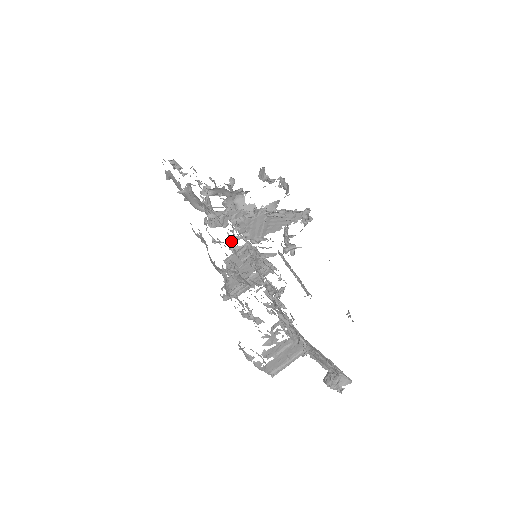
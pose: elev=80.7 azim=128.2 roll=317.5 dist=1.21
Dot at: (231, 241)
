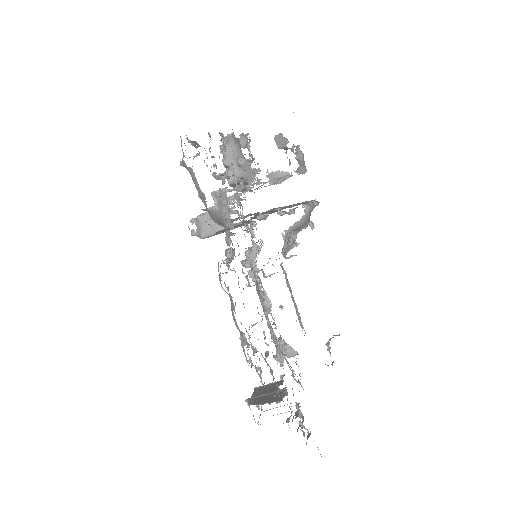
Dot at: (245, 265)
